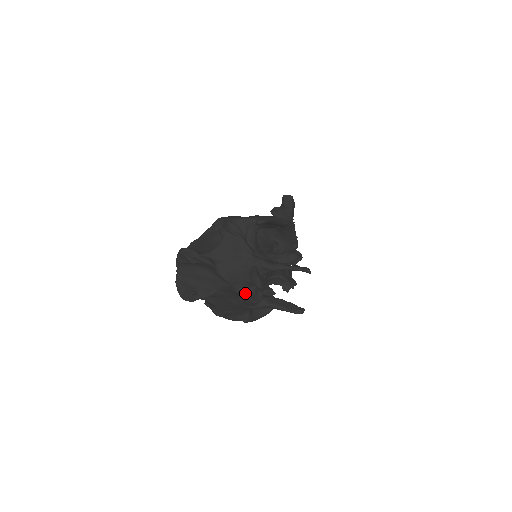
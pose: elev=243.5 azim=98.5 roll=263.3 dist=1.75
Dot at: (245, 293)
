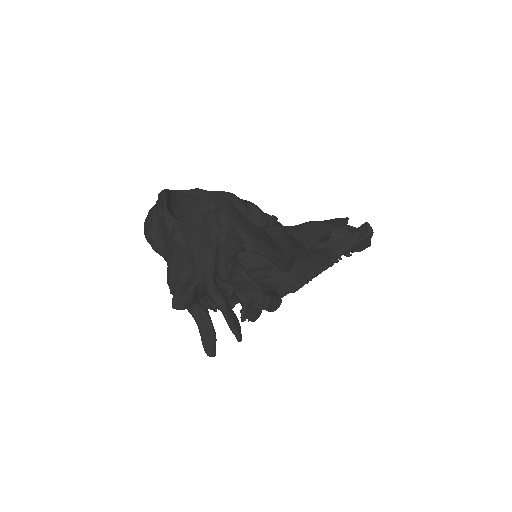
Dot at: (172, 290)
